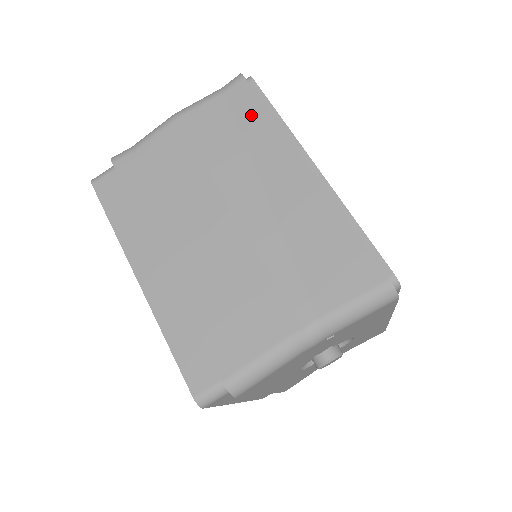
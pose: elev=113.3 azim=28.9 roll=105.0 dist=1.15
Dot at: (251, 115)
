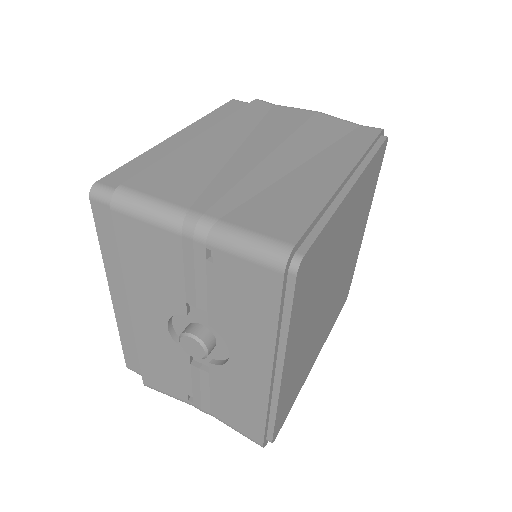
Dot at: (358, 140)
